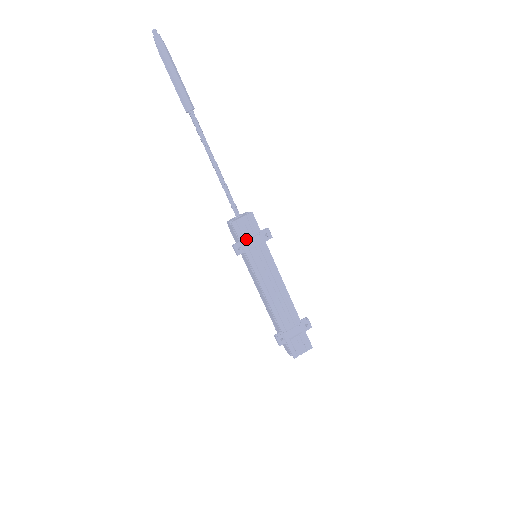
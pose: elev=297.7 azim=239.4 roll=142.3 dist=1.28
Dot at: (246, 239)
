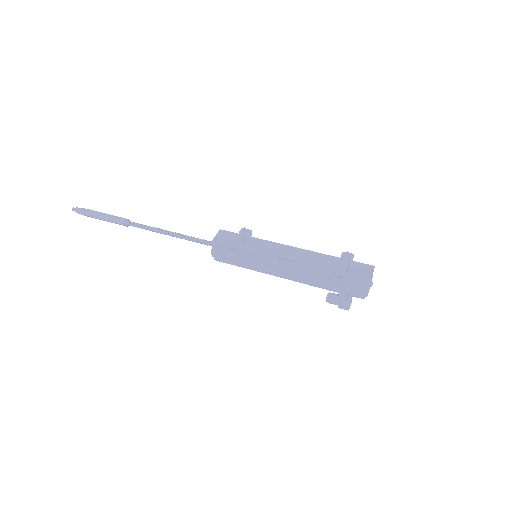
Dot at: (231, 243)
